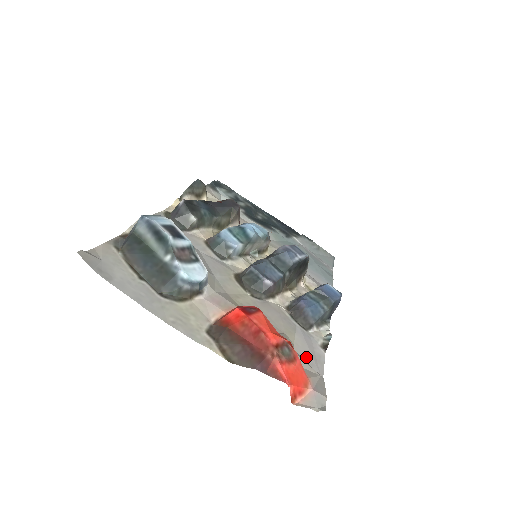
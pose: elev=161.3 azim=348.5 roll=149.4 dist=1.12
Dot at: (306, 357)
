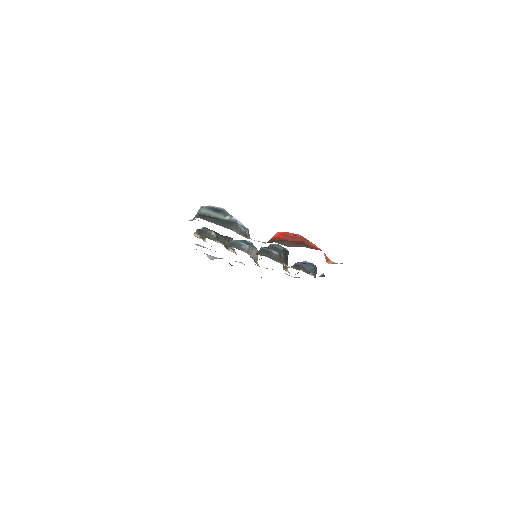
Dot at: occluded
